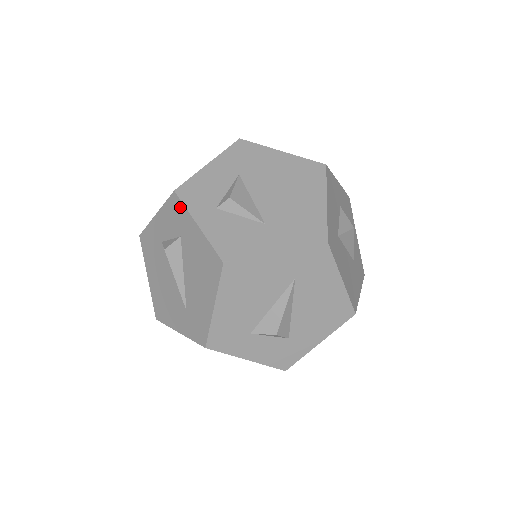
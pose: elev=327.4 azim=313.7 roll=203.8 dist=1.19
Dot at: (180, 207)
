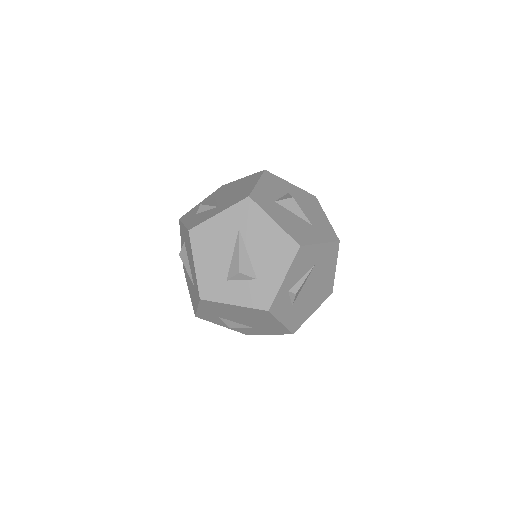
Dot at: (181, 225)
